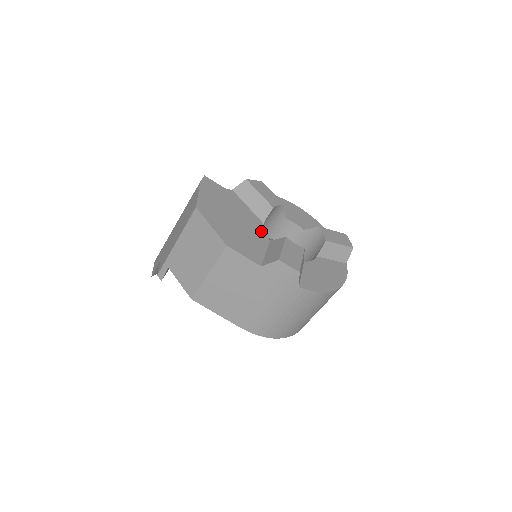
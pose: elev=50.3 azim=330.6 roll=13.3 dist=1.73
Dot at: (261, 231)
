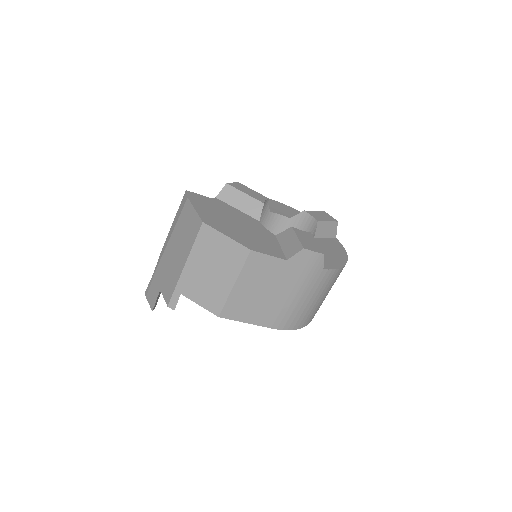
Dot at: (263, 229)
